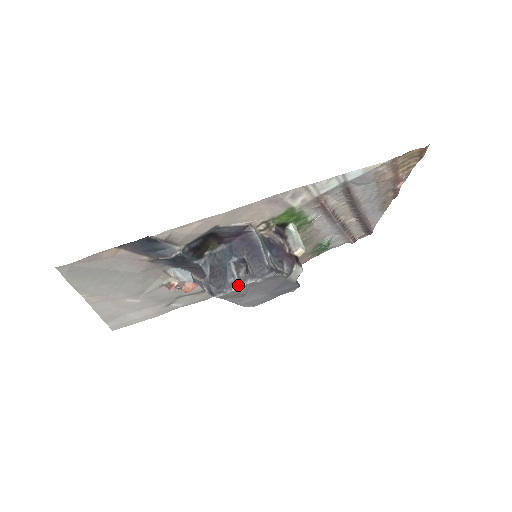
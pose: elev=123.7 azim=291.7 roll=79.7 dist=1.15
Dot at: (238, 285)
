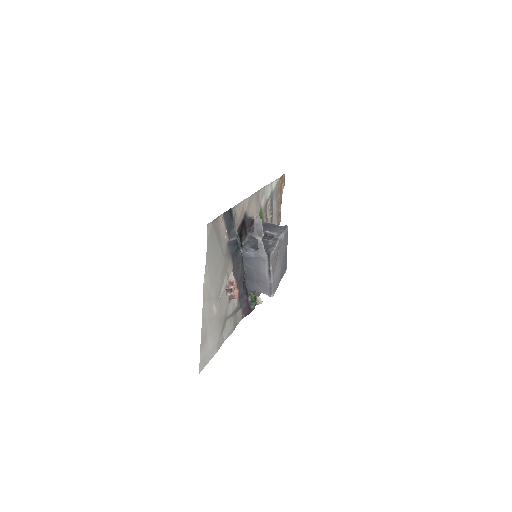
Dot at: (276, 242)
